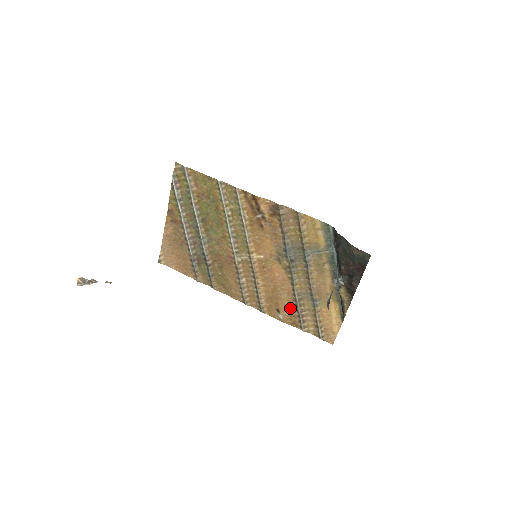
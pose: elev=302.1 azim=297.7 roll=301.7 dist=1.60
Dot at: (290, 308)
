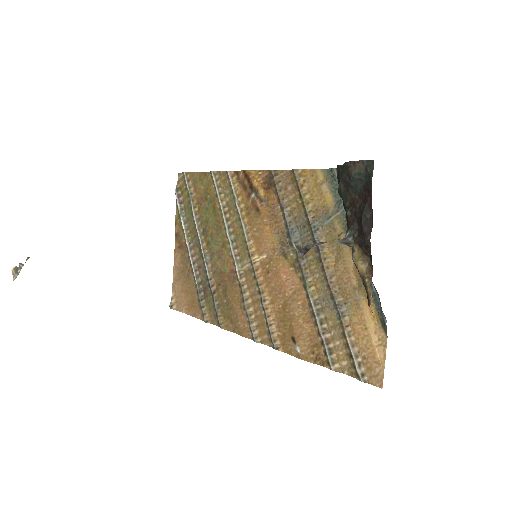
Dot at: (309, 331)
